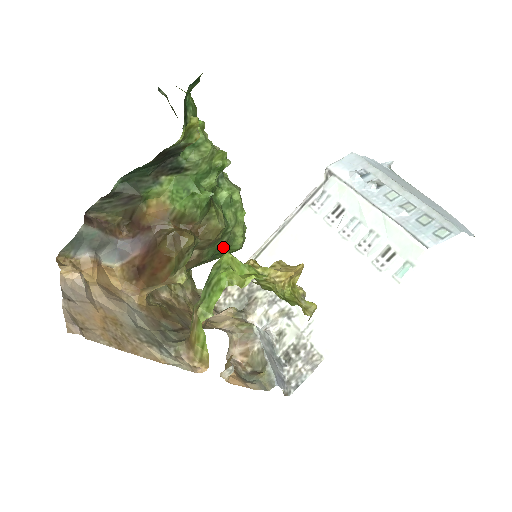
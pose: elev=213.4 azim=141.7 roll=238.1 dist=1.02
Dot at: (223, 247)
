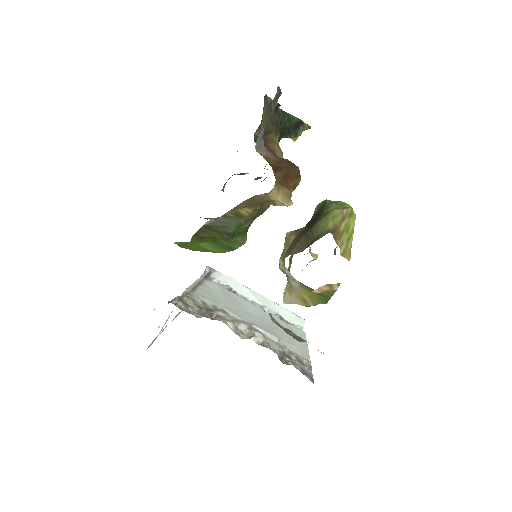
Dot at: (247, 229)
